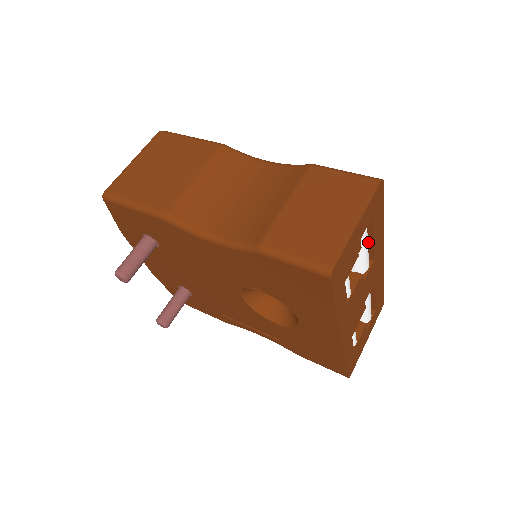
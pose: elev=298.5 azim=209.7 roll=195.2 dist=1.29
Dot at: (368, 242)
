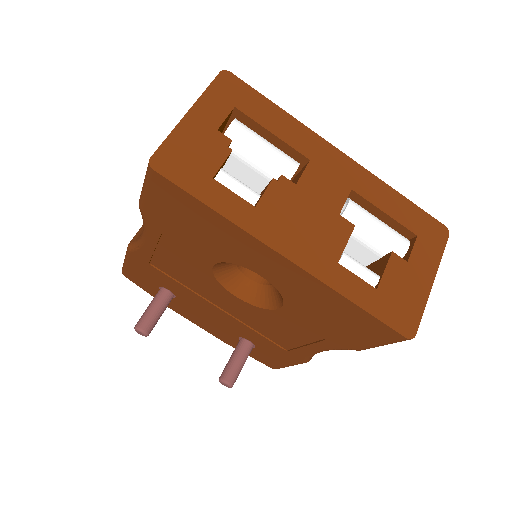
Dot at: (277, 143)
